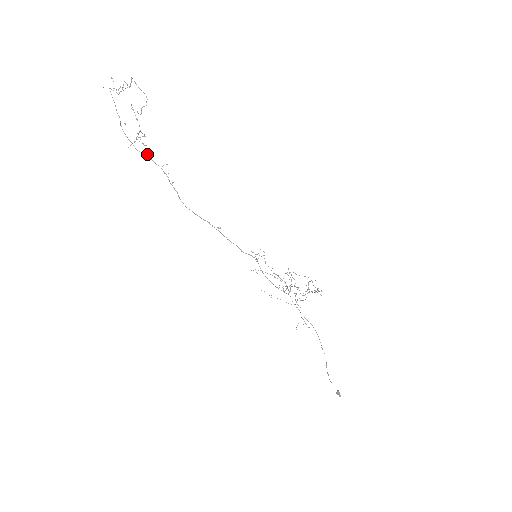
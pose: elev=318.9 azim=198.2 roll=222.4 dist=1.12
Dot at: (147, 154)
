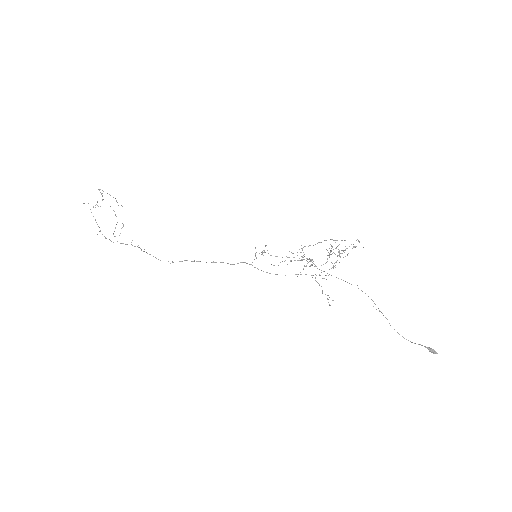
Dot at: occluded
